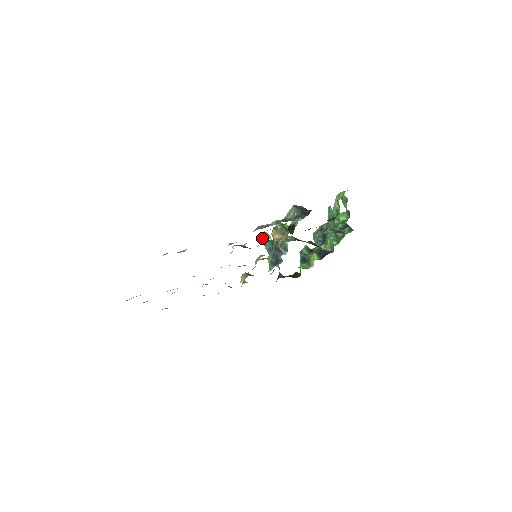
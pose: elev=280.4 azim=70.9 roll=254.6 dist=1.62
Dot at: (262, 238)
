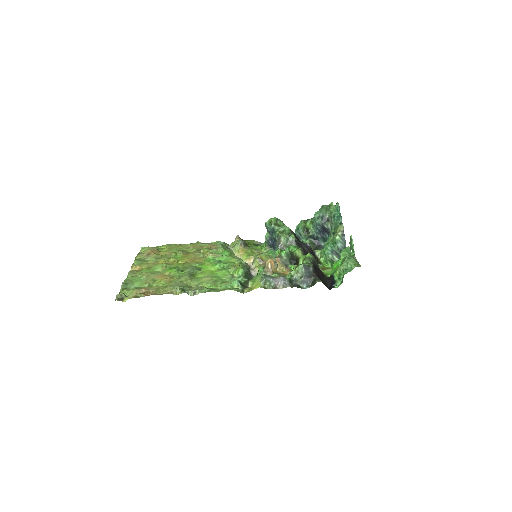
Dot at: (266, 268)
